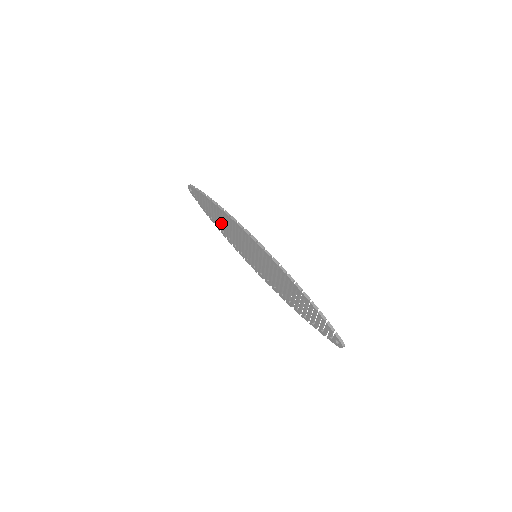
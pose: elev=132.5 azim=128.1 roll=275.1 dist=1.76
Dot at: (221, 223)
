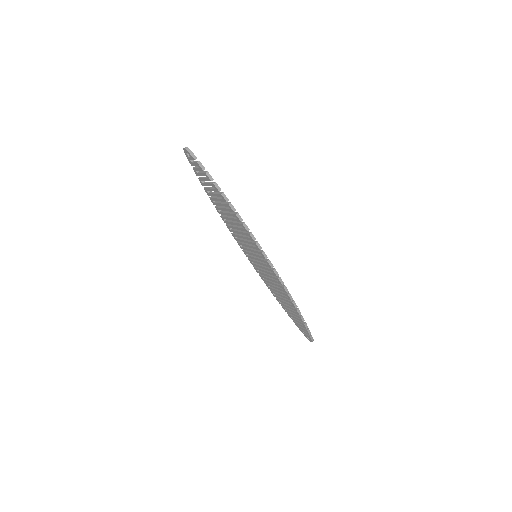
Dot at: (222, 209)
